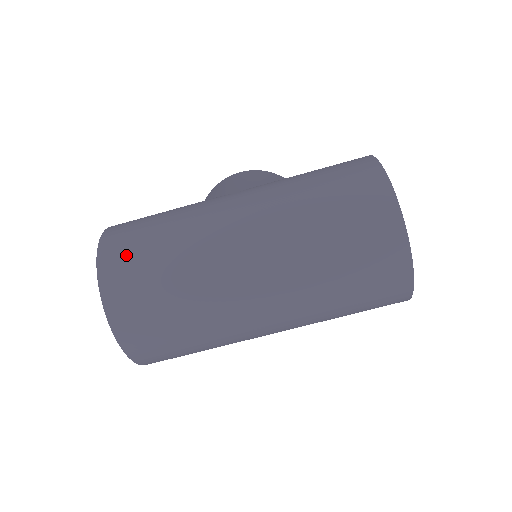
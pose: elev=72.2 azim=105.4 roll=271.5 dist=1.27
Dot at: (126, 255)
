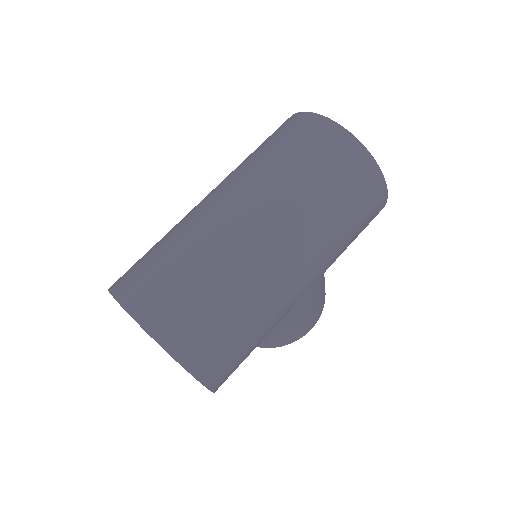
Dot at: (130, 269)
